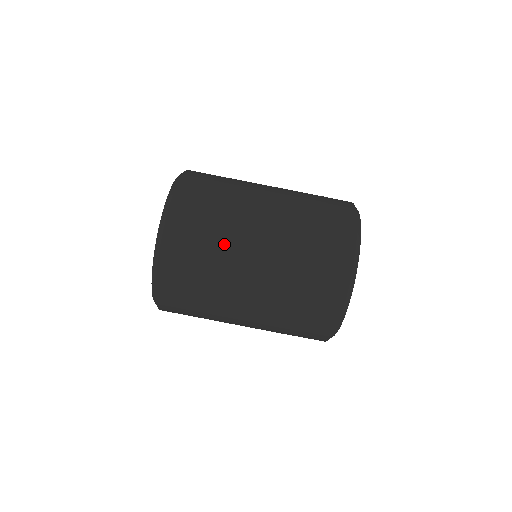
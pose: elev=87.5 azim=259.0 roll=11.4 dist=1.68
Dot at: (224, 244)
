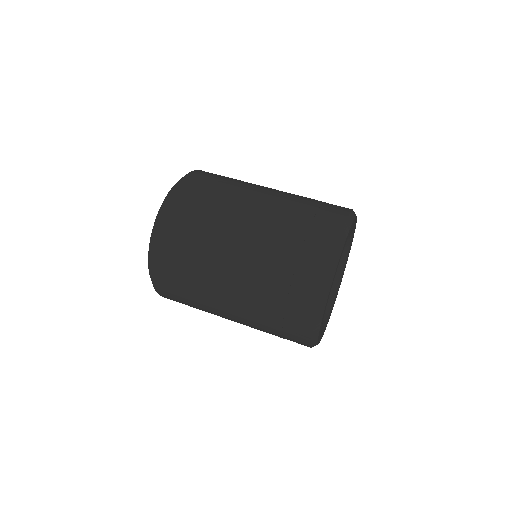
Dot at: (220, 208)
